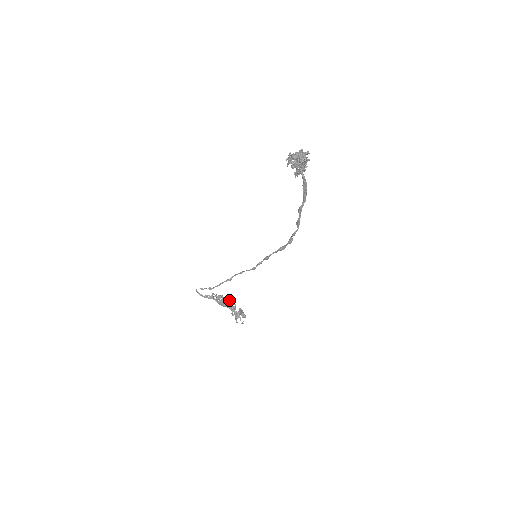
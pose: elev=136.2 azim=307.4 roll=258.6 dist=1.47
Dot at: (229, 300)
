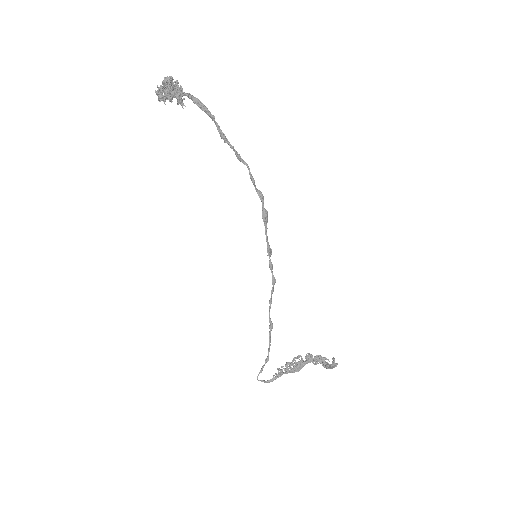
Dot at: (298, 356)
